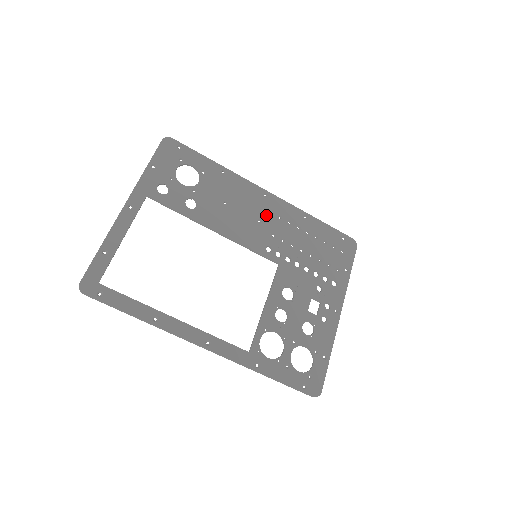
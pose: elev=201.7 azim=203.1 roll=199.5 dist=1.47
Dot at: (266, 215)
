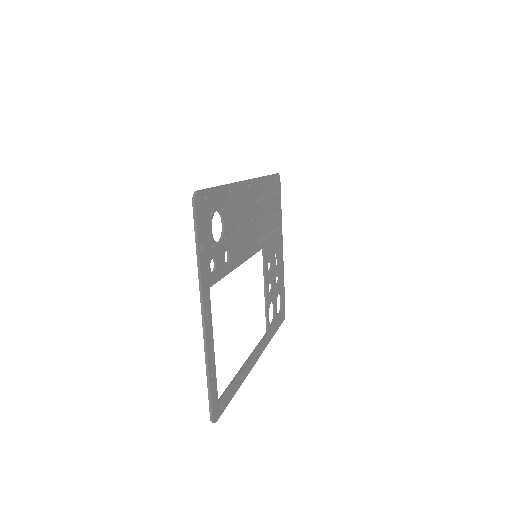
Dot at: (253, 209)
